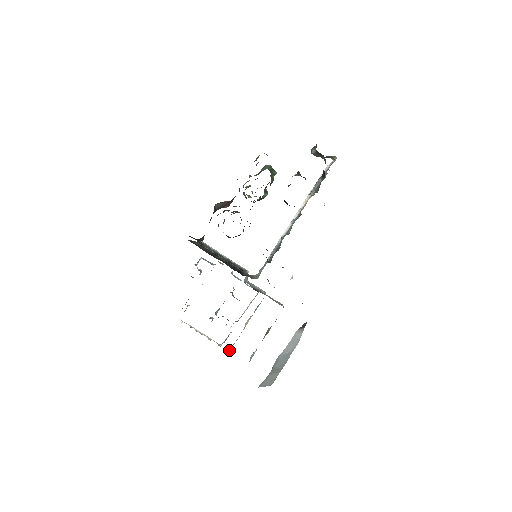
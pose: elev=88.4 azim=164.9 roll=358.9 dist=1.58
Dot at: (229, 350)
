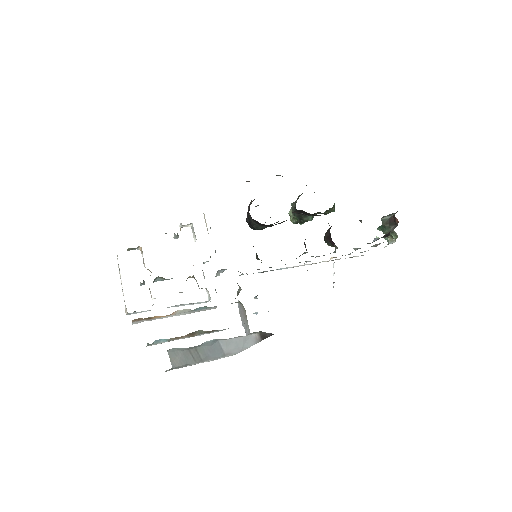
Dot at: (135, 320)
